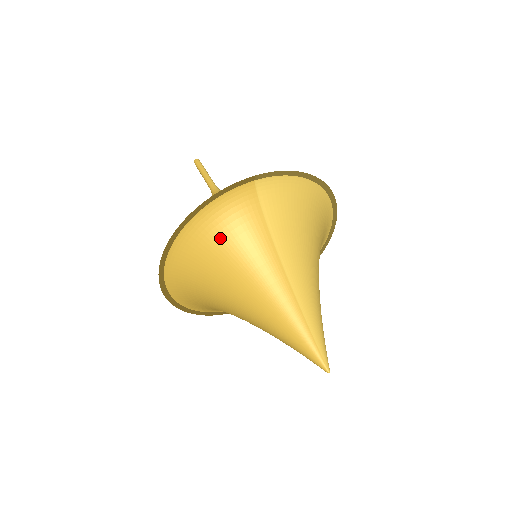
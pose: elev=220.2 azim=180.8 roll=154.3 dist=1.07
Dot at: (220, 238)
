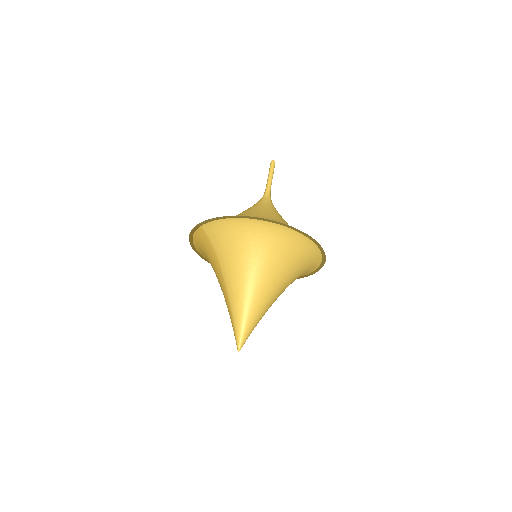
Dot at: (206, 257)
